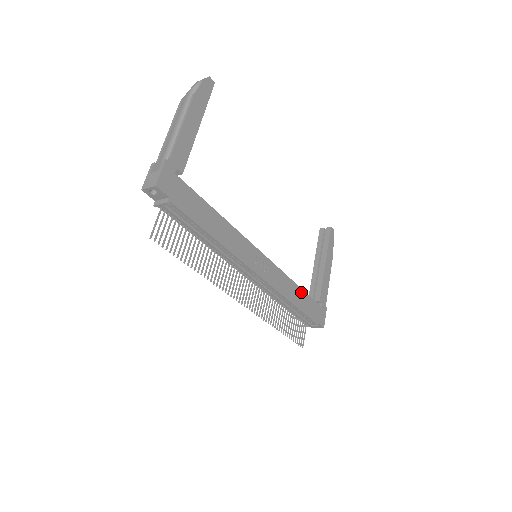
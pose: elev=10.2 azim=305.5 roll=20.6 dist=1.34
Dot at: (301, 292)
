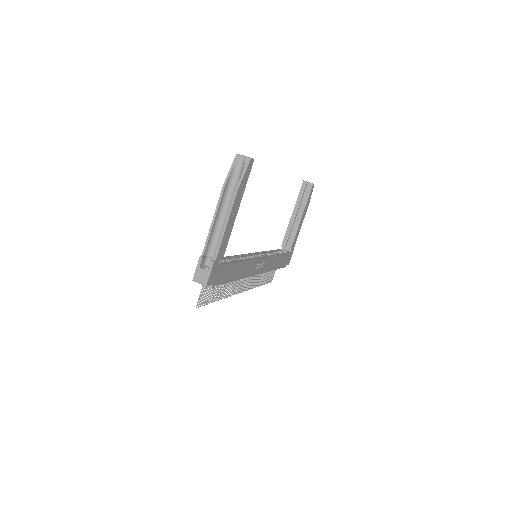
Dot at: (280, 257)
